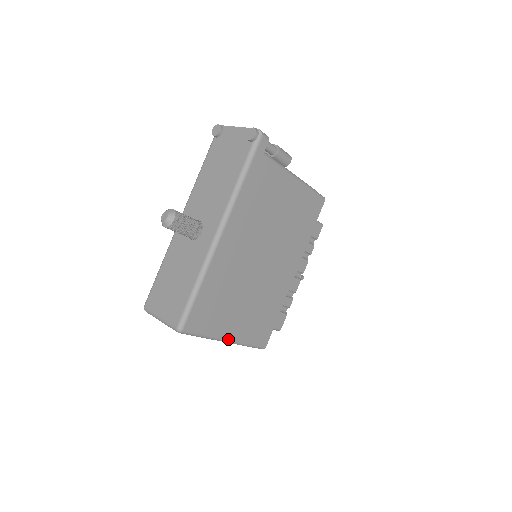
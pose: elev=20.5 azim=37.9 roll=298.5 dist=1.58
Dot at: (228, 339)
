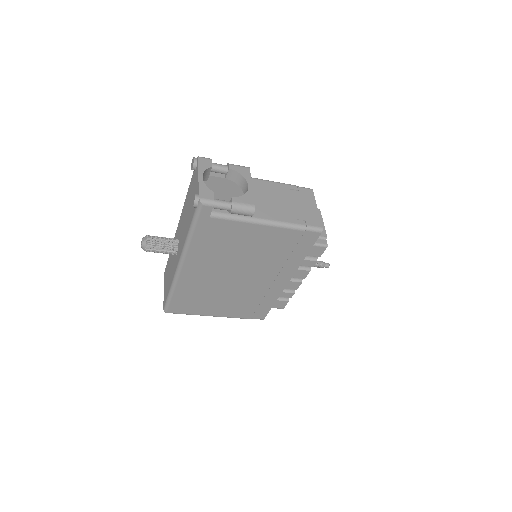
Dot at: (216, 316)
